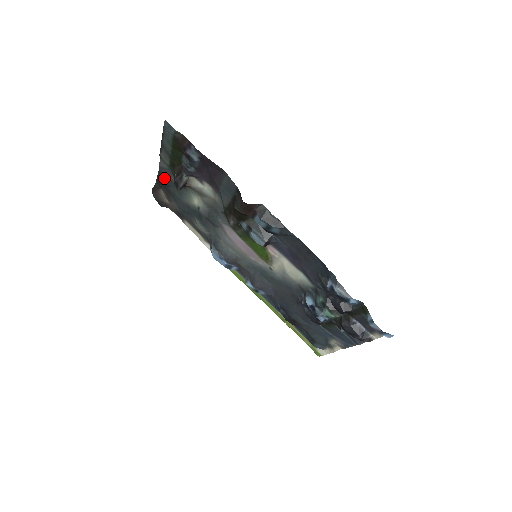
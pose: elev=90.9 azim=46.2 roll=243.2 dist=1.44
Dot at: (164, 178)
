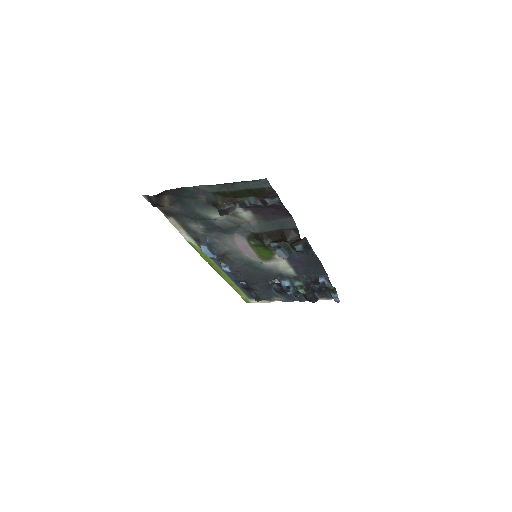
Dot at: (187, 193)
